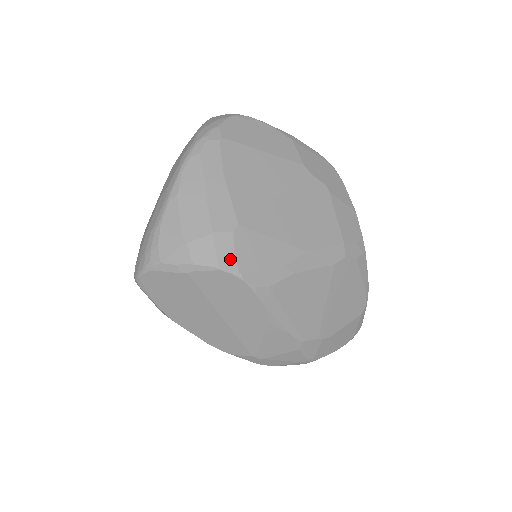
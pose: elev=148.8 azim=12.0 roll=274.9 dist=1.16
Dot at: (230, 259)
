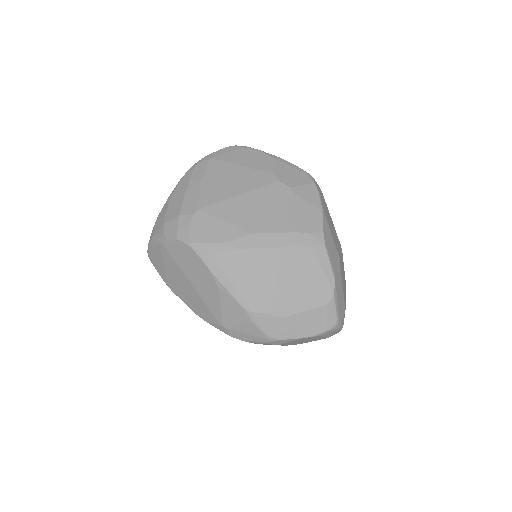
Dot at: (185, 232)
